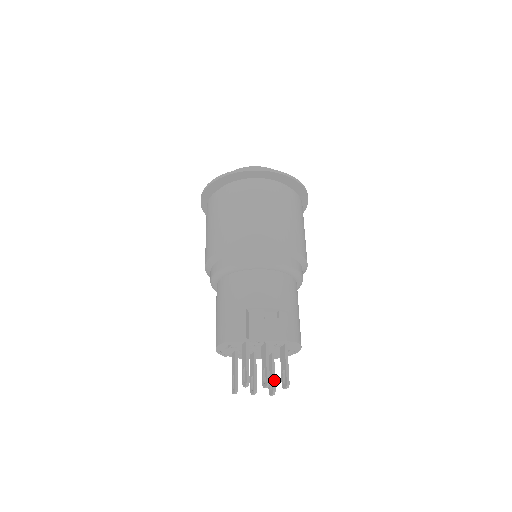
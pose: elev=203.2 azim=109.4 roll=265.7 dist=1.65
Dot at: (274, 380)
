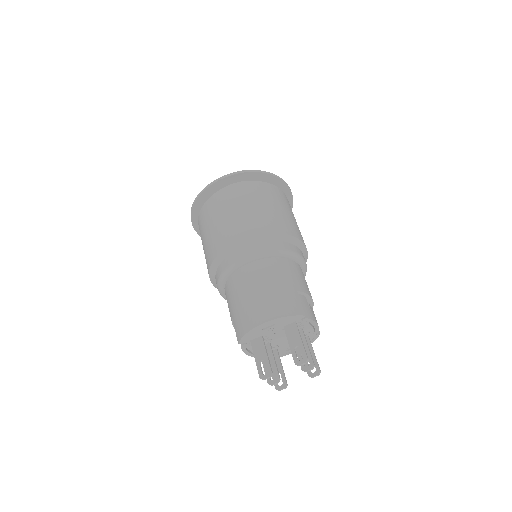
Dot at: (284, 374)
